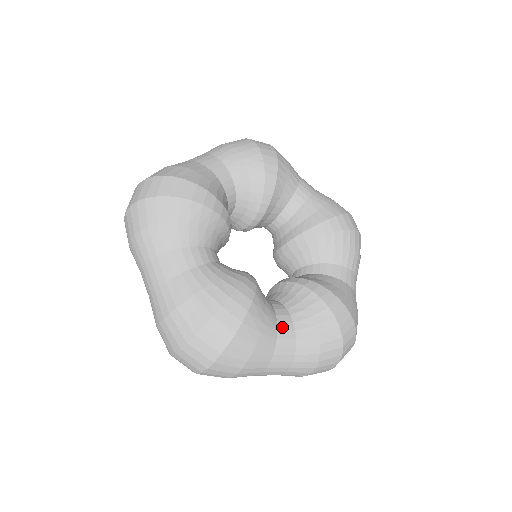
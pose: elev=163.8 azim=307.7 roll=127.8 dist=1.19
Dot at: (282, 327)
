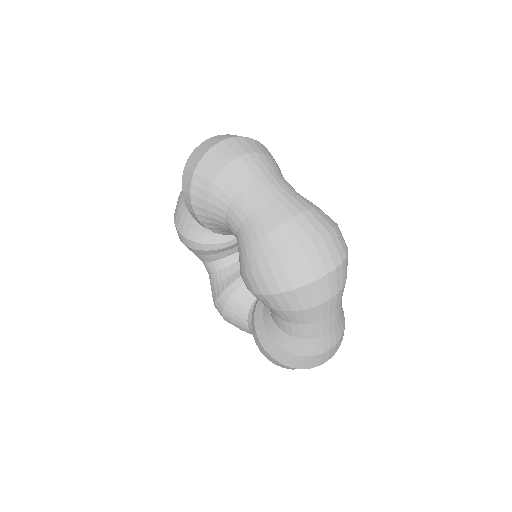
Dot at: occluded
